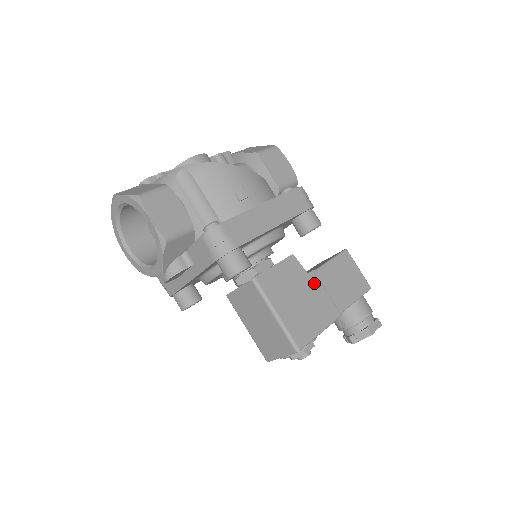
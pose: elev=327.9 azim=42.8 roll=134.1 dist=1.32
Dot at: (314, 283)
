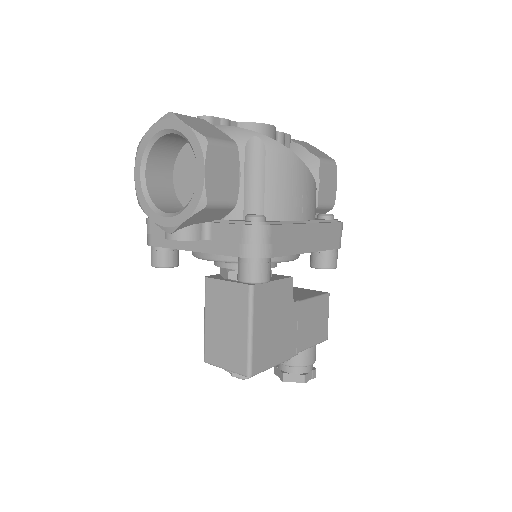
Dot at: (293, 314)
